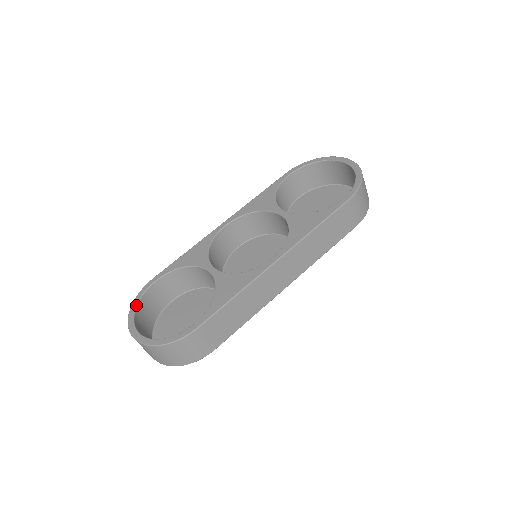
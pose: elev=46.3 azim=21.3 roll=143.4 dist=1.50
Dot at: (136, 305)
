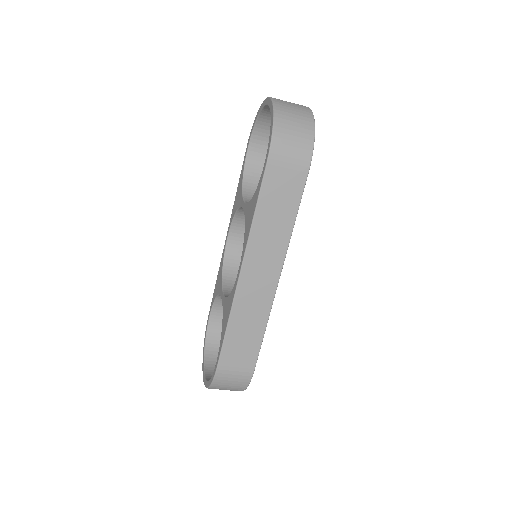
Dot at: (204, 346)
